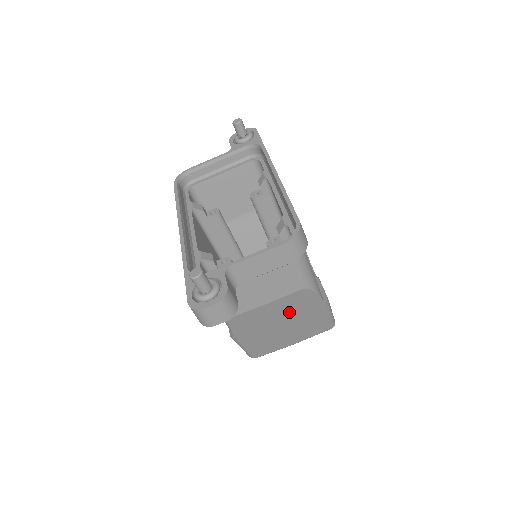
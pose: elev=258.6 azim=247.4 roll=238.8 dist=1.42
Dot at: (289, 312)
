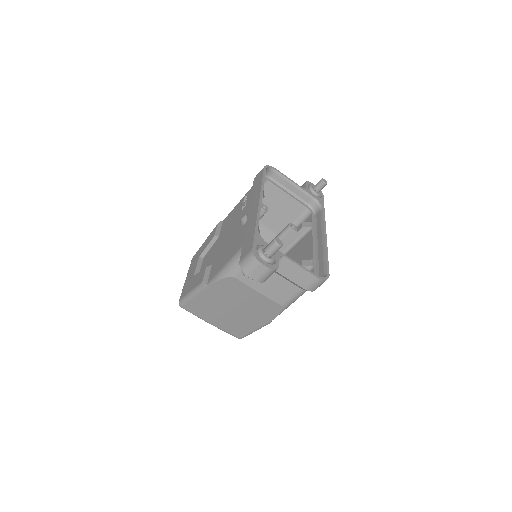
Dot at: (251, 307)
